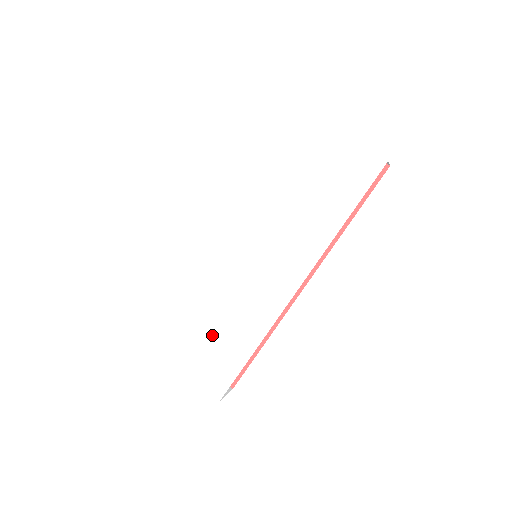
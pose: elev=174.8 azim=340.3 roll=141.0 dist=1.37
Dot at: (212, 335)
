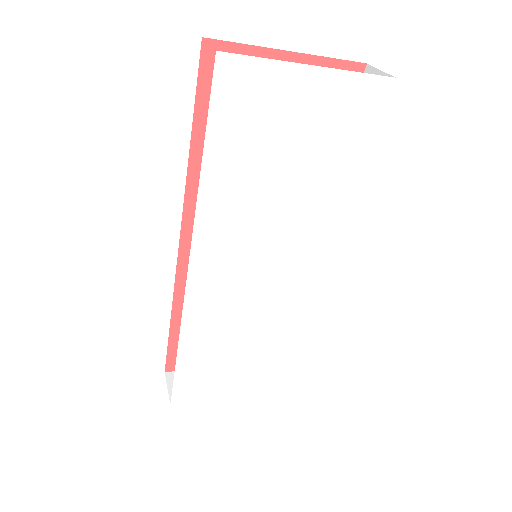
Dot at: (255, 354)
